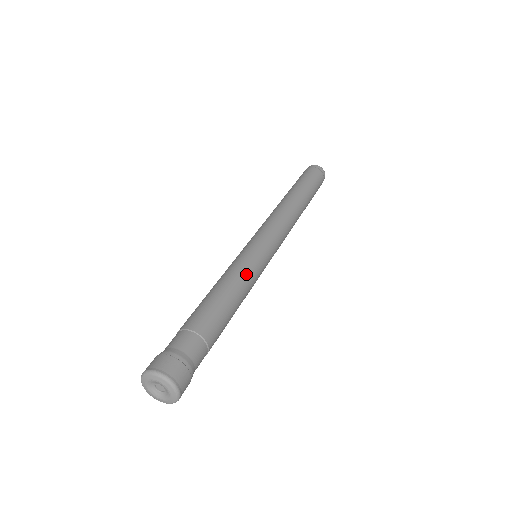
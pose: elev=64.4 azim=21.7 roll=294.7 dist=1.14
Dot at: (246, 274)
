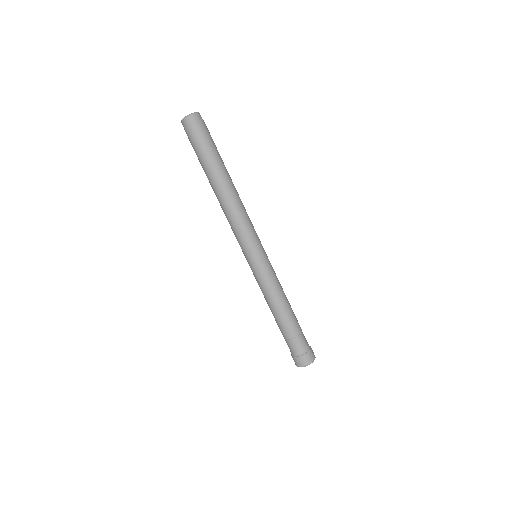
Dot at: occluded
